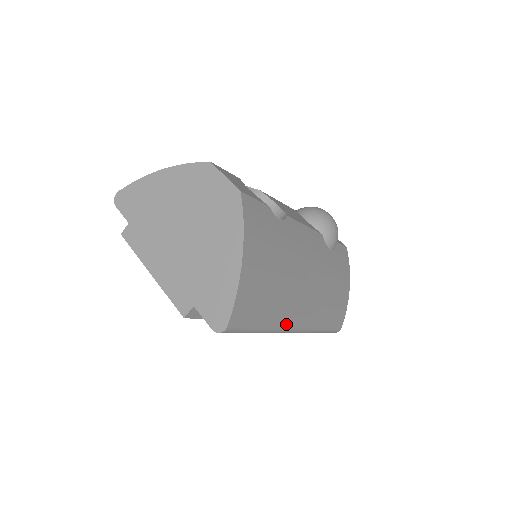
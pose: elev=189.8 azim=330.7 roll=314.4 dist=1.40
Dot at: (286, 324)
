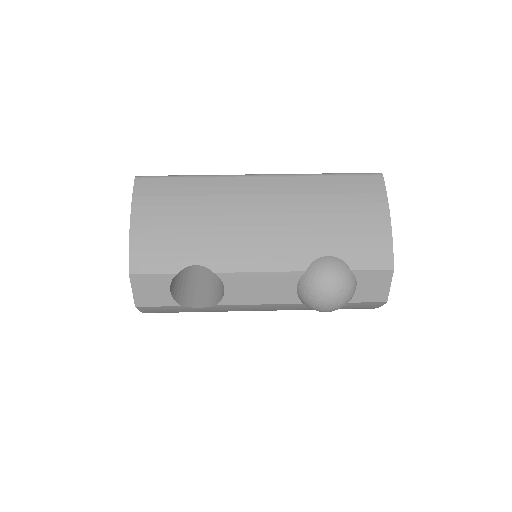
Dot at: occluded
